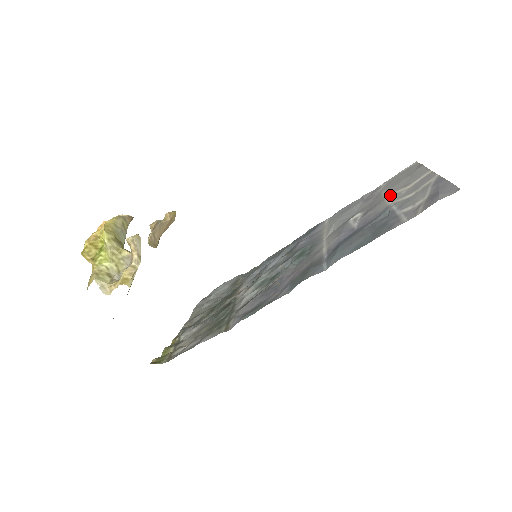
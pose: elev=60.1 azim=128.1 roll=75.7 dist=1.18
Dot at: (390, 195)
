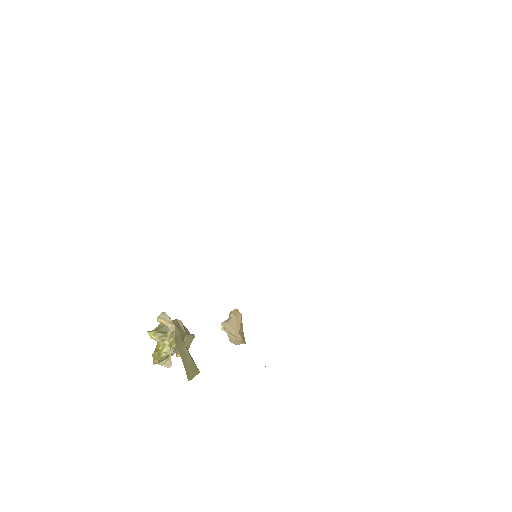
Dot at: occluded
